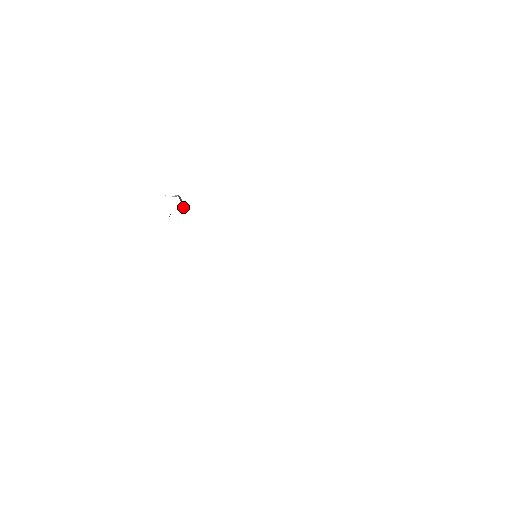
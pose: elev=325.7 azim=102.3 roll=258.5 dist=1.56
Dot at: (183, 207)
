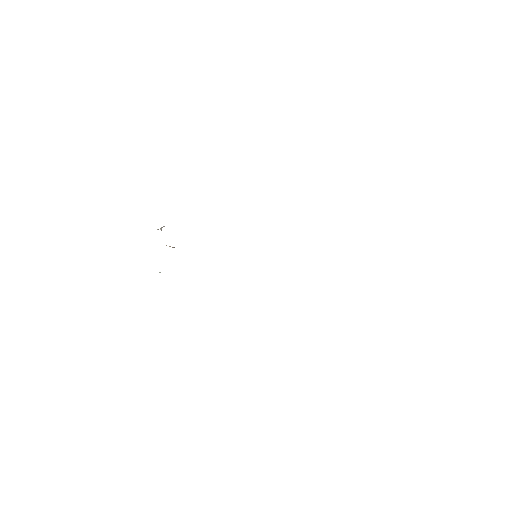
Dot at: occluded
